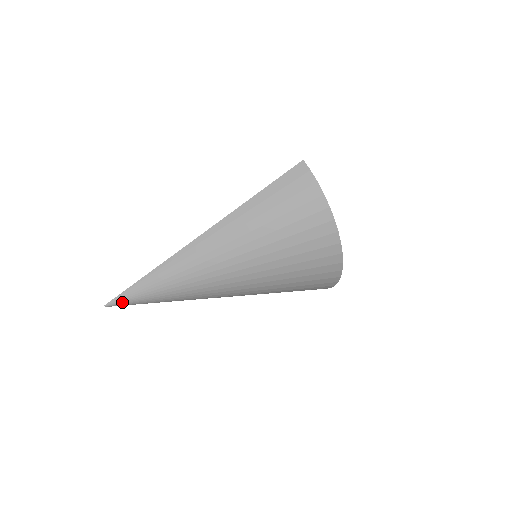
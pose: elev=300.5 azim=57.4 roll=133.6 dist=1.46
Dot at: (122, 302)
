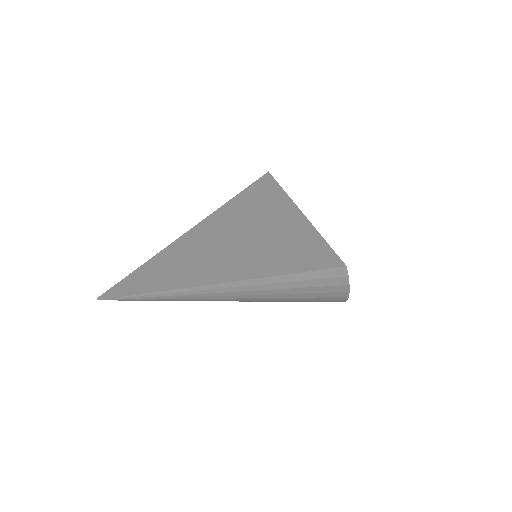
Dot at: occluded
